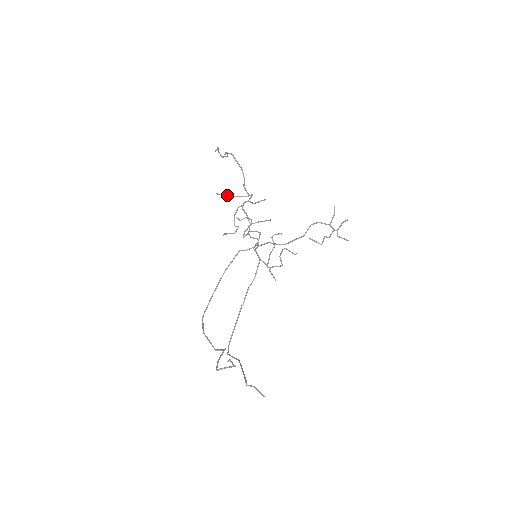
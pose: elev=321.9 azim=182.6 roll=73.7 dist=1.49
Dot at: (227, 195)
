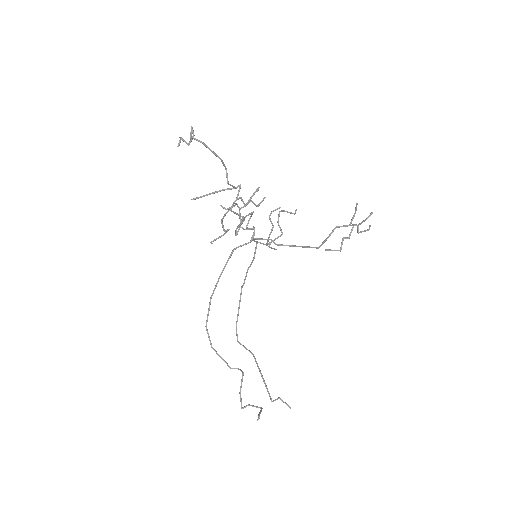
Dot at: (206, 195)
